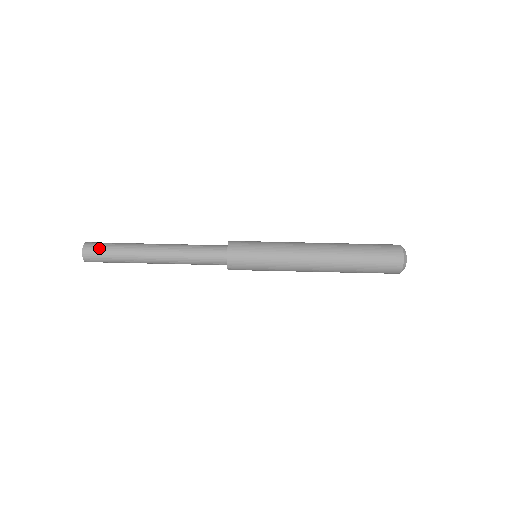
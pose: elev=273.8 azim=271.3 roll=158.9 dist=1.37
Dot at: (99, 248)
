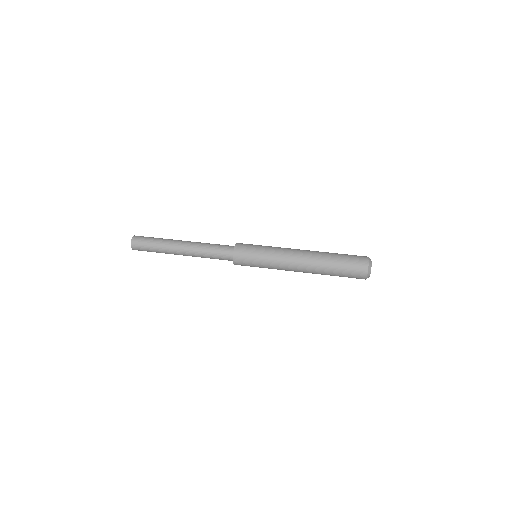
Dot at: (144, 238)
